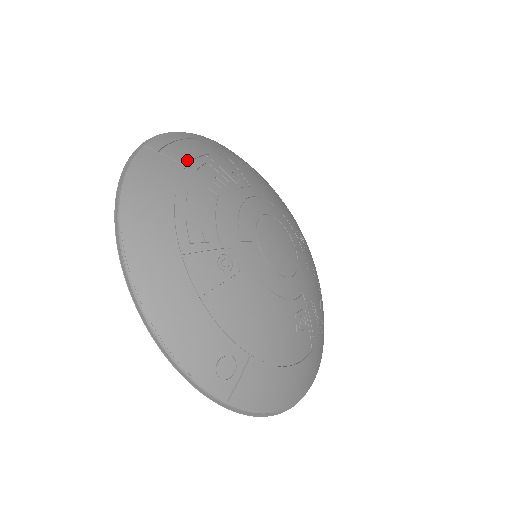
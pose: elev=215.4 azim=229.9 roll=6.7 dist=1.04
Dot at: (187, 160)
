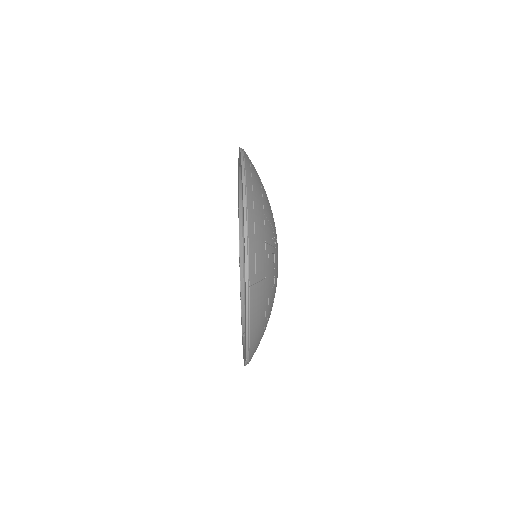
Dot at: (265, 269)
